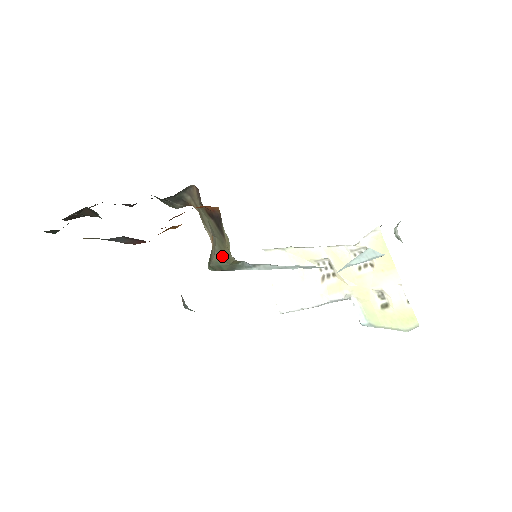
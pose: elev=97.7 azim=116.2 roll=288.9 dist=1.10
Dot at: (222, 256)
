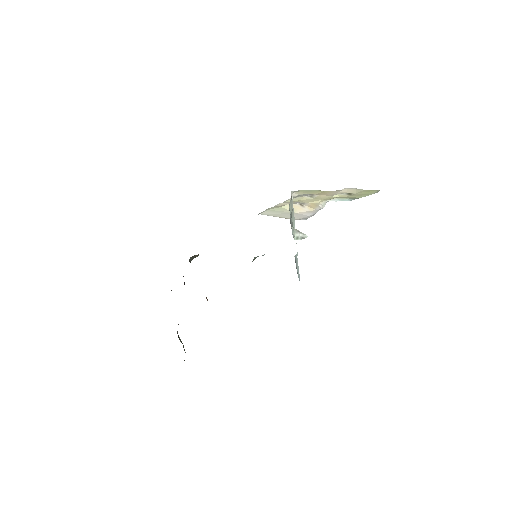
Dot at: occluded
